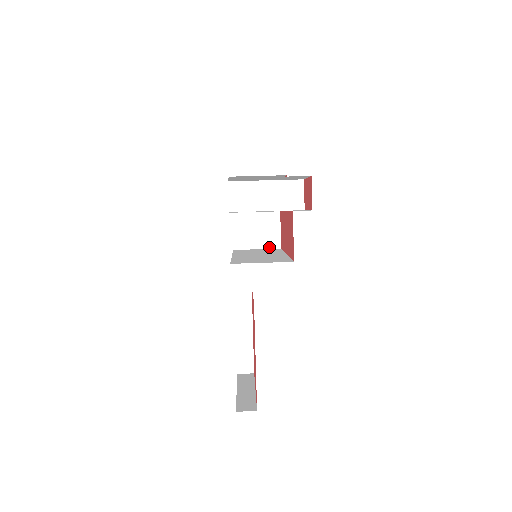
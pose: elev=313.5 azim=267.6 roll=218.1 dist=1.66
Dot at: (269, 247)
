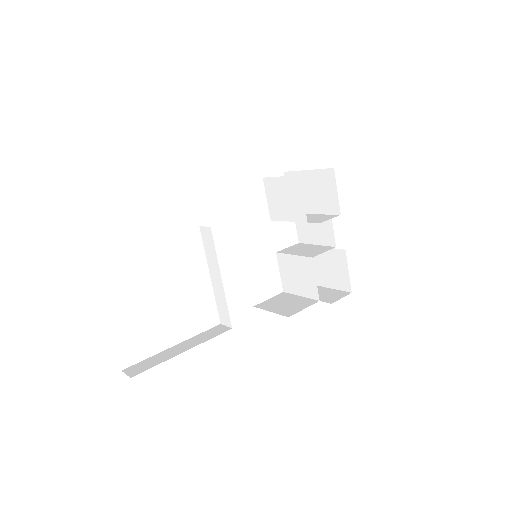
Dot at: (281, 314)
